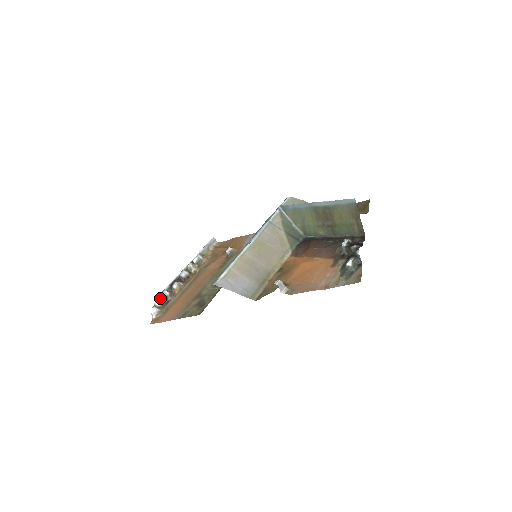
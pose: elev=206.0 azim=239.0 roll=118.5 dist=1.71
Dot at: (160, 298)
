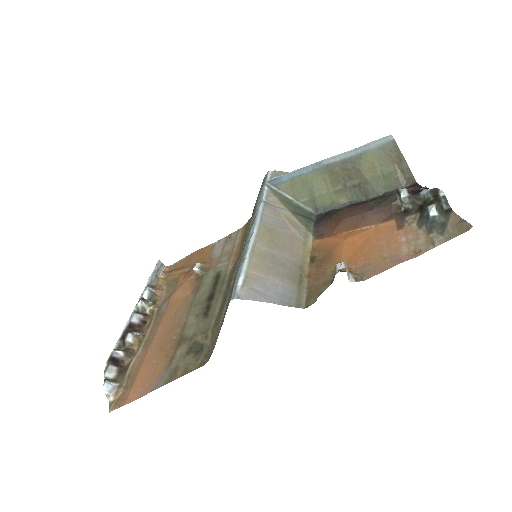
Dot at: (111, 364)
